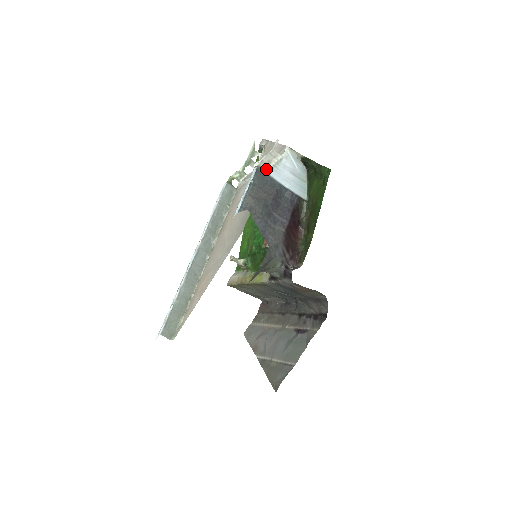
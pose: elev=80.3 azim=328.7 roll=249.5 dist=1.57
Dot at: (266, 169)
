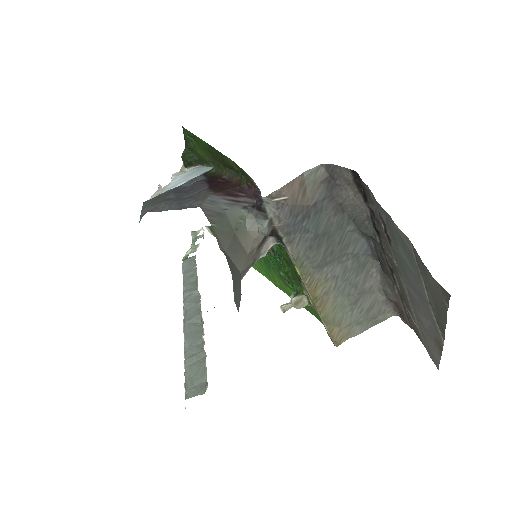
Dot at: occluded
